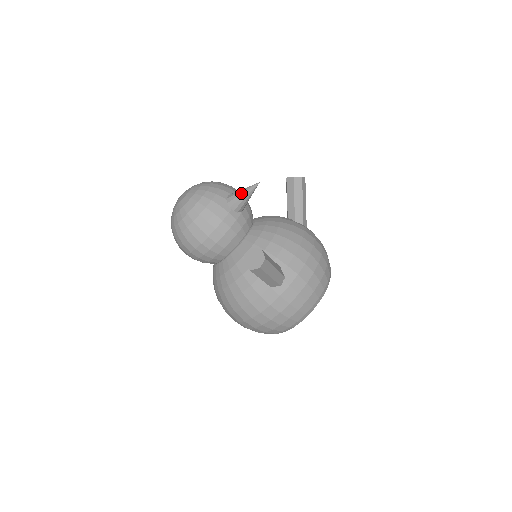
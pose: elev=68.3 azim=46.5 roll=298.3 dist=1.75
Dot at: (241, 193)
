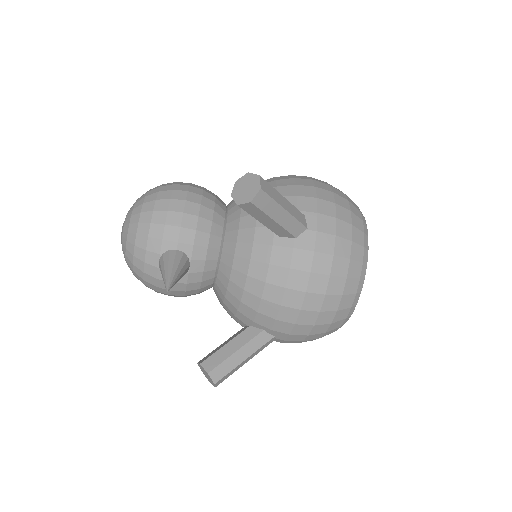
Dot at: occluded
